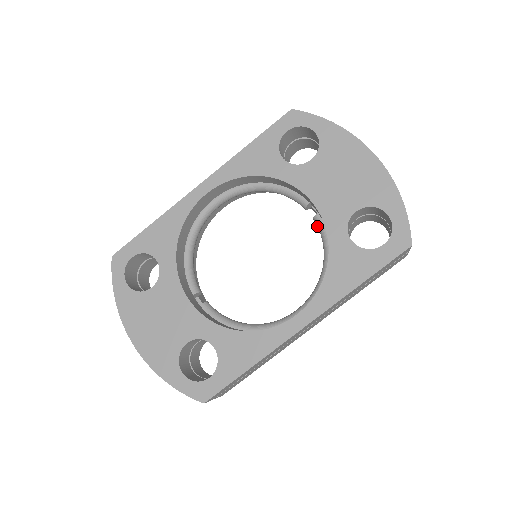
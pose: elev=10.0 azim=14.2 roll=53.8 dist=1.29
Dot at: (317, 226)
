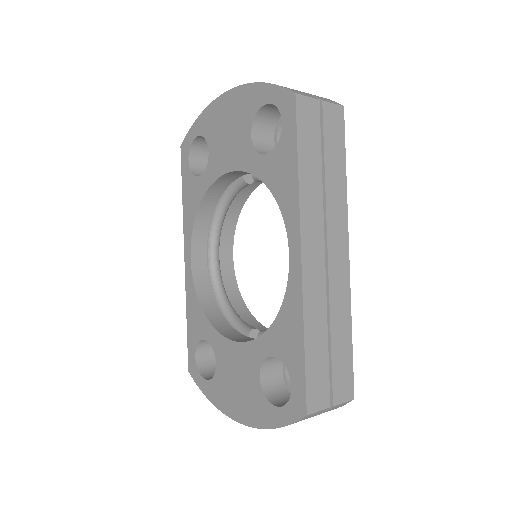
Dot at: occluded
